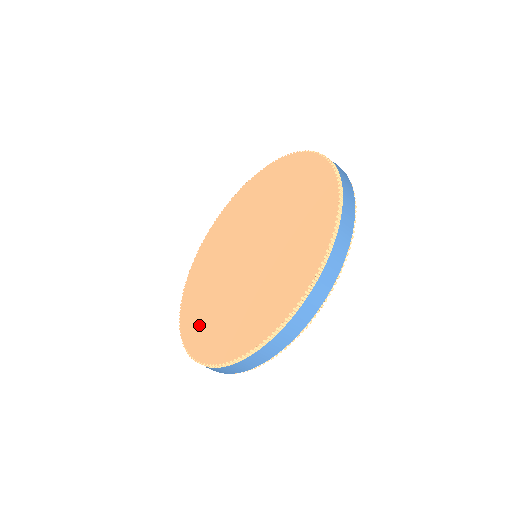
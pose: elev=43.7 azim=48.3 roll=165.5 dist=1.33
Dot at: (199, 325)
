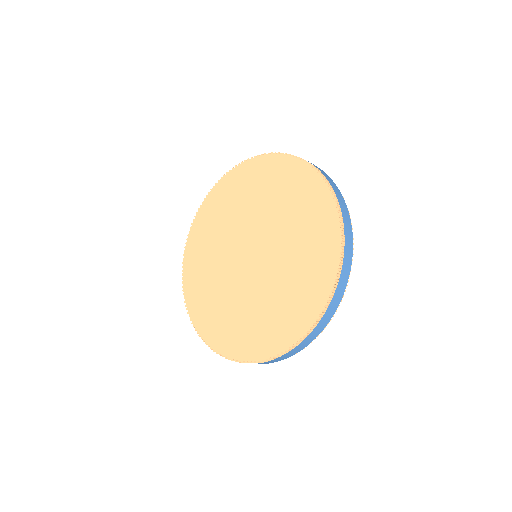
Dot at: (254, 335)
